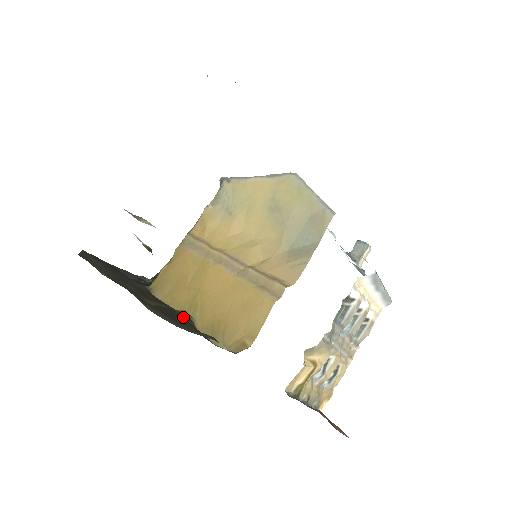
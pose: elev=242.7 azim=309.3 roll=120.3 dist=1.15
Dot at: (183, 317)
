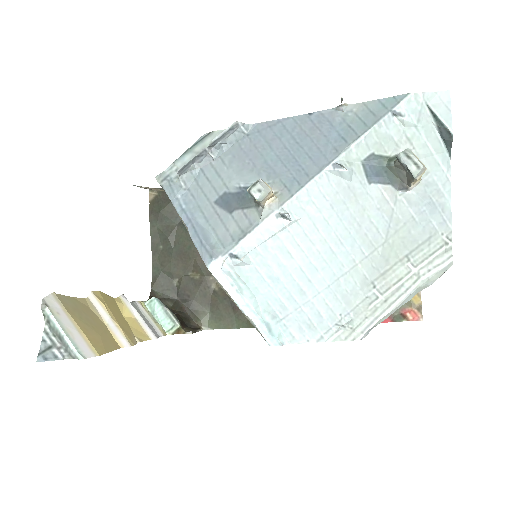
Dot at: occluded
